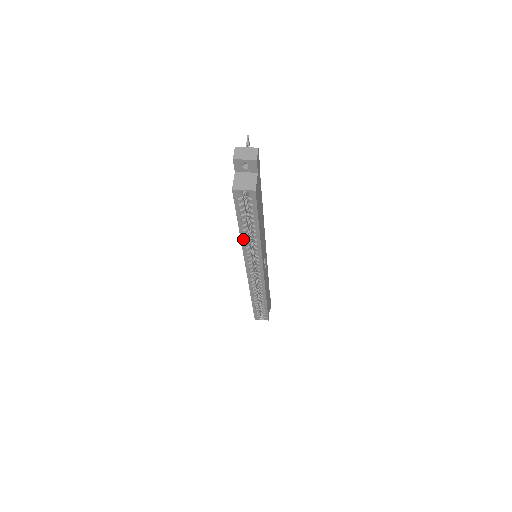
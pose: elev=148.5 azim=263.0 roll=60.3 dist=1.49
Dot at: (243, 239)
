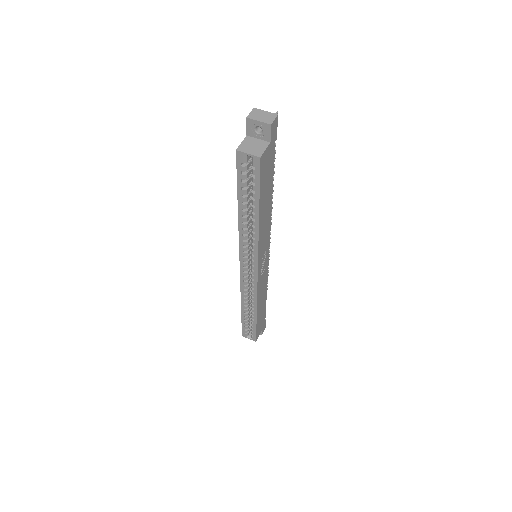
Dot at: (241, 222)
